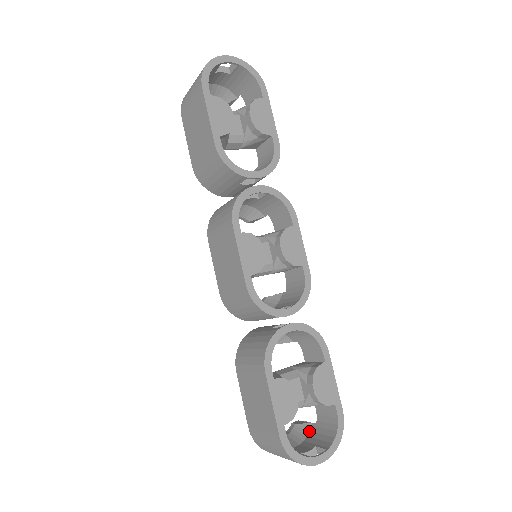
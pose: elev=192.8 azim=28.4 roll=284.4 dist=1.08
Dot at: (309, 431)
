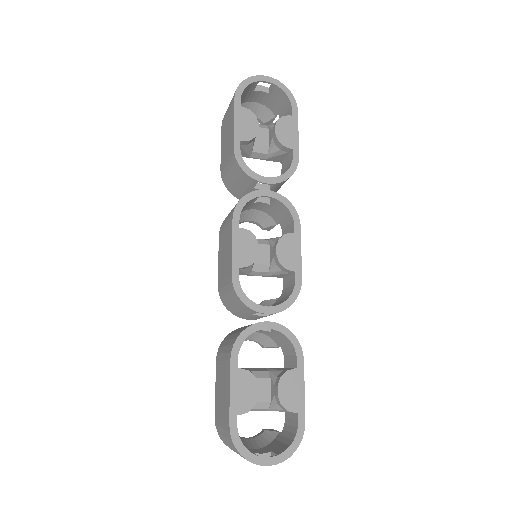
Dot at: (274, 439)
